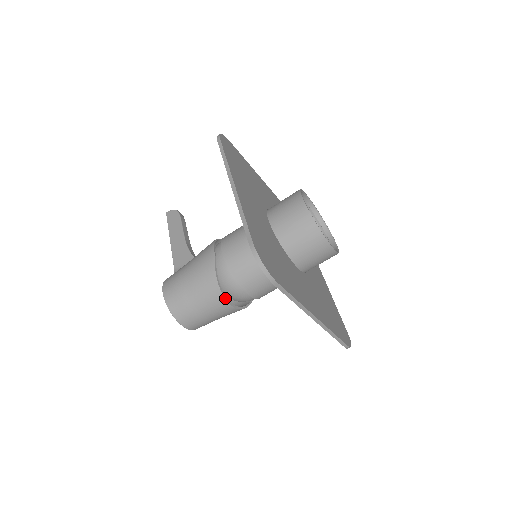
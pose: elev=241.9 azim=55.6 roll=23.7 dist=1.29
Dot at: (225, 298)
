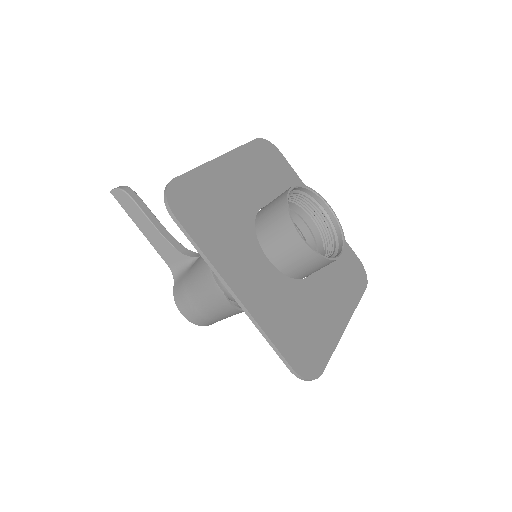
Dot at: occluded
